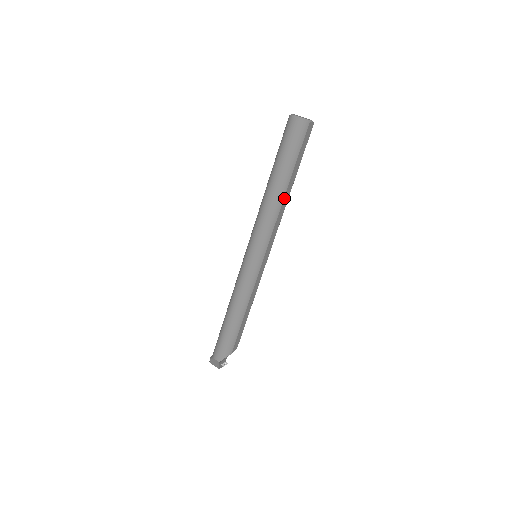
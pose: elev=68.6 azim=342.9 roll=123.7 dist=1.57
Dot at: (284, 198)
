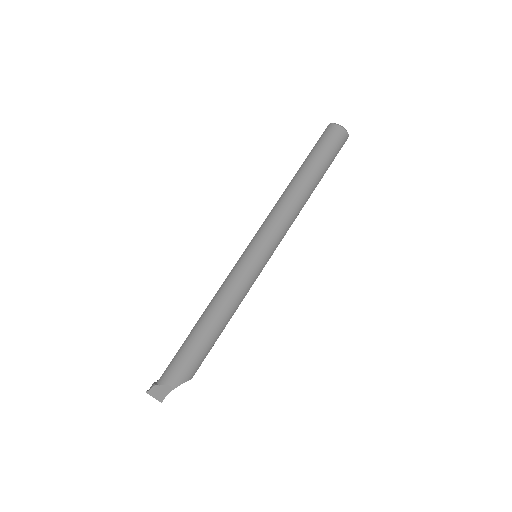
Dot at: occluded
